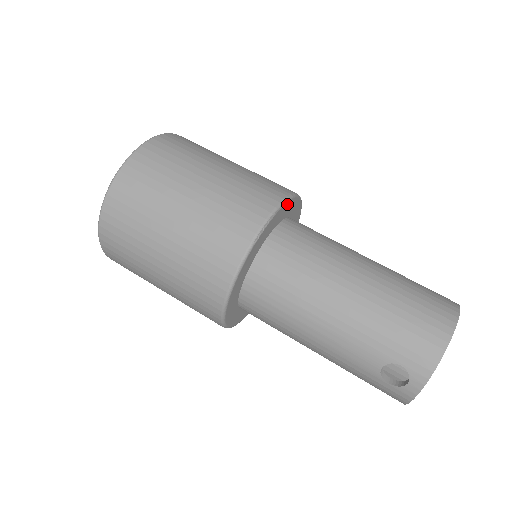
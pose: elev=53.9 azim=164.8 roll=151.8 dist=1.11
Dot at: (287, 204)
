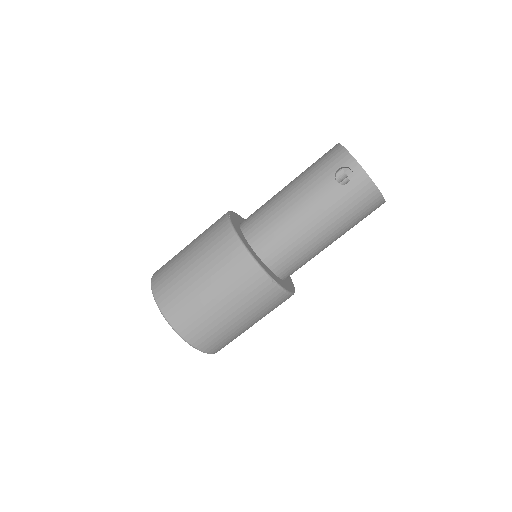
Dot at: (236, 215)
